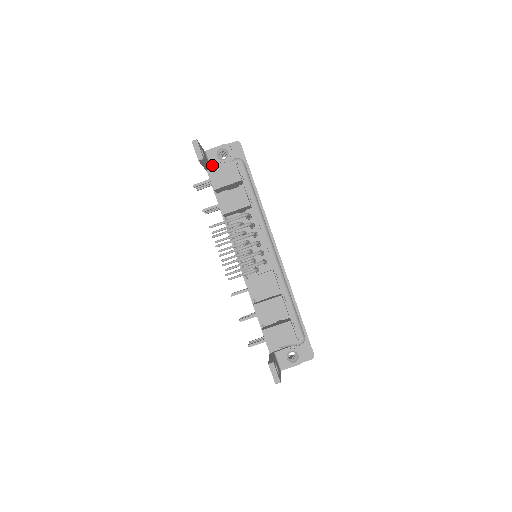
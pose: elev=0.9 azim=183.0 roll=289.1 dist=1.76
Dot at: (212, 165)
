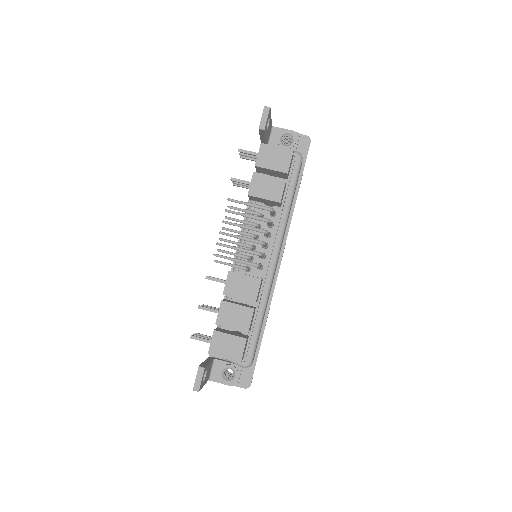
Dot at: (270, 144)
